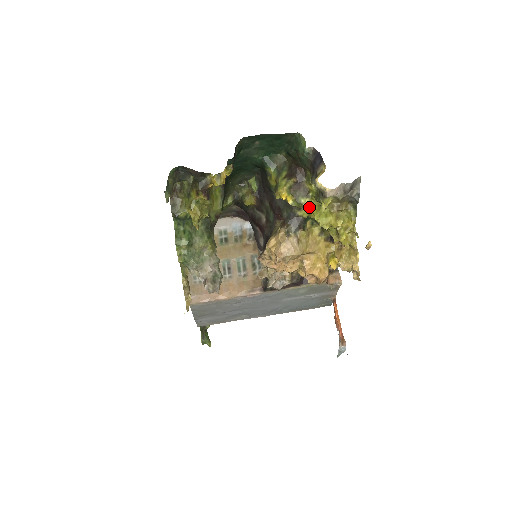
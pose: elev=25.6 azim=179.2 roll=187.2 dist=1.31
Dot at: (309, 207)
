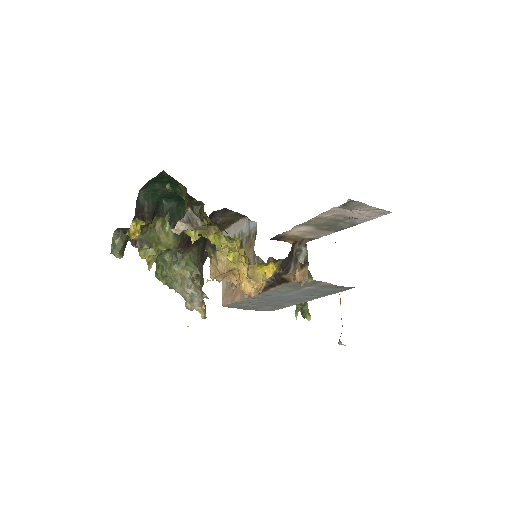
Dot at: occluded
